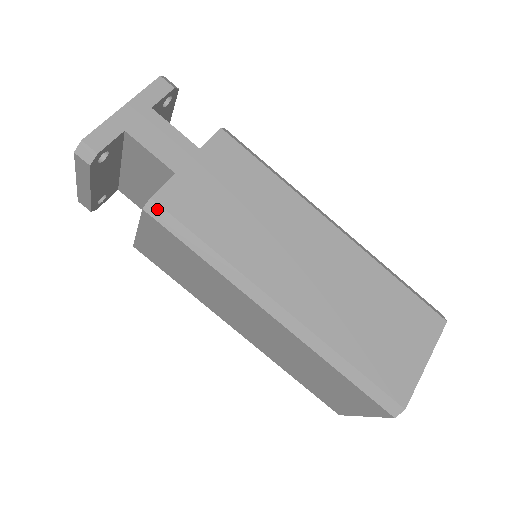
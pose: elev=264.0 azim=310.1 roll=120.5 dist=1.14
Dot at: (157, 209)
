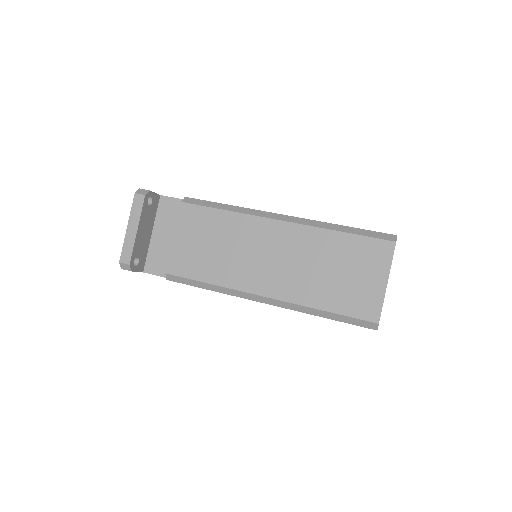
Dot at: (190, 200)
